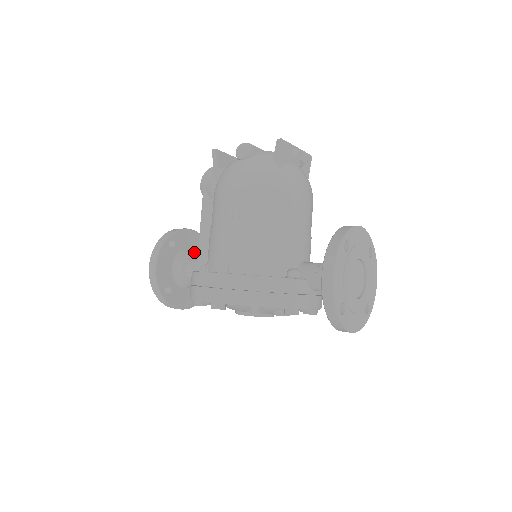
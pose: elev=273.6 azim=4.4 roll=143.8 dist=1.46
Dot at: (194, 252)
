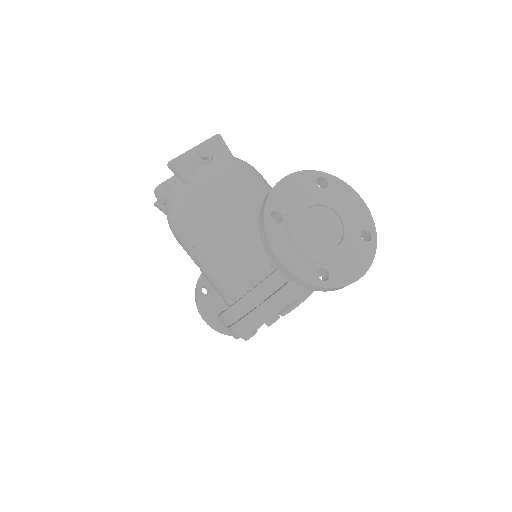
Dot at: occluded
